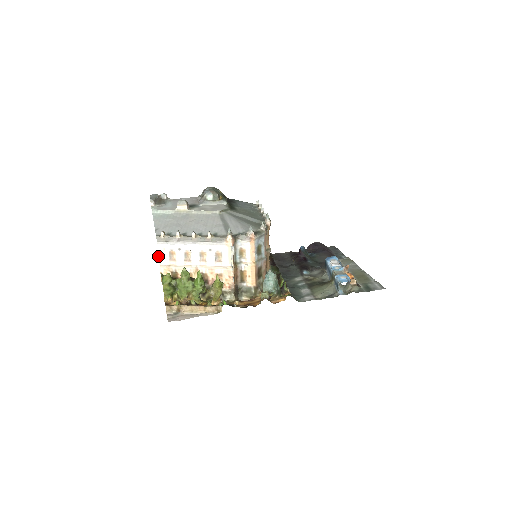
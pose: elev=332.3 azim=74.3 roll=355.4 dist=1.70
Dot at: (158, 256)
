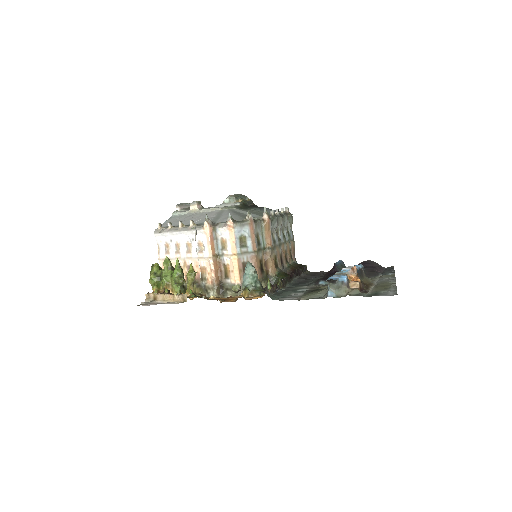
Dot at: (158, 250)
